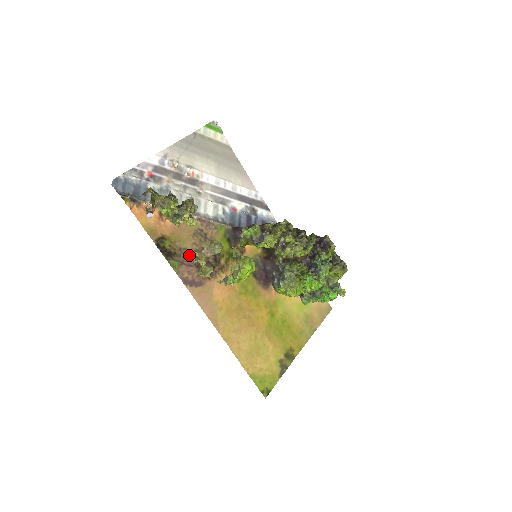
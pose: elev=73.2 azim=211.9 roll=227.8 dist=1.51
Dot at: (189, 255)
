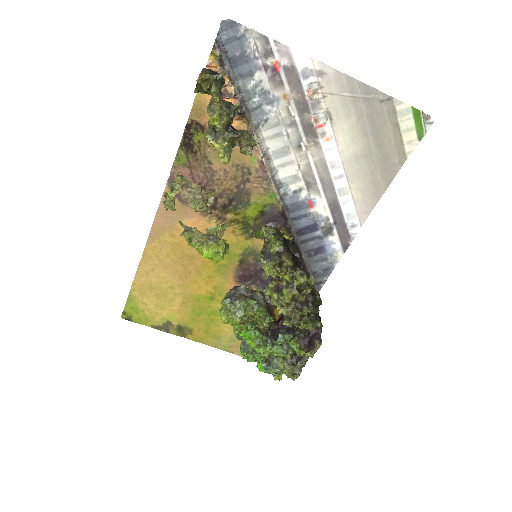
Dot at: (206, 171)
